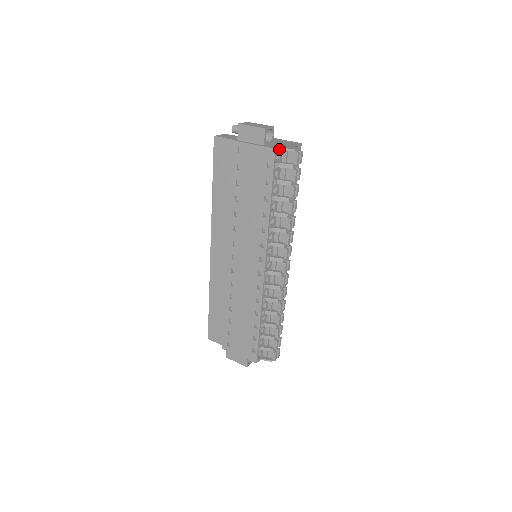
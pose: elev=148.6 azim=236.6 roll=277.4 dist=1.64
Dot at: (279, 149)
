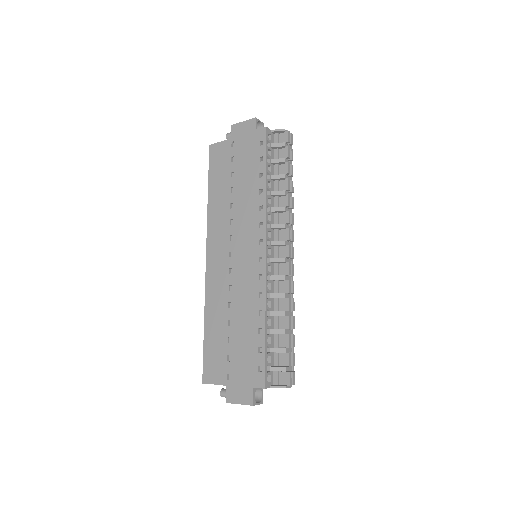
Dot at: (270, 131)
